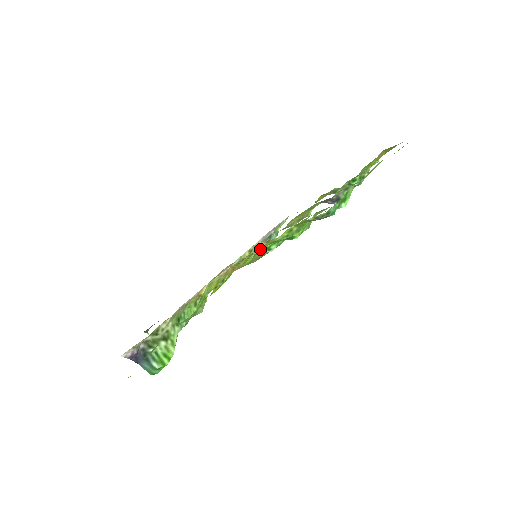
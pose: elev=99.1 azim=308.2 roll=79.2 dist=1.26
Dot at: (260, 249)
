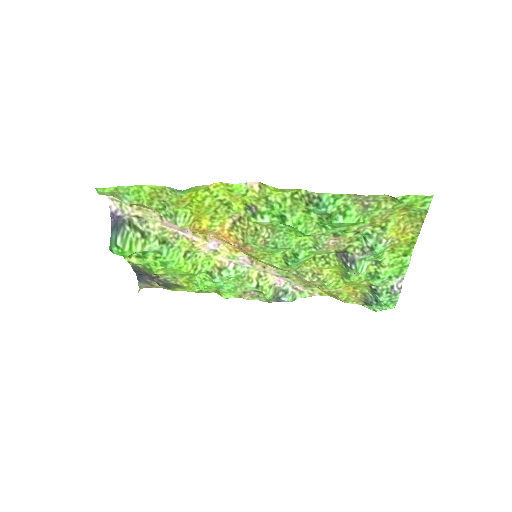
Dot at: (253, 194)
